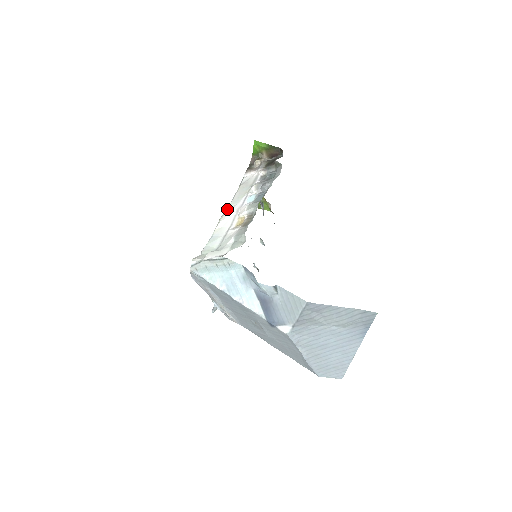
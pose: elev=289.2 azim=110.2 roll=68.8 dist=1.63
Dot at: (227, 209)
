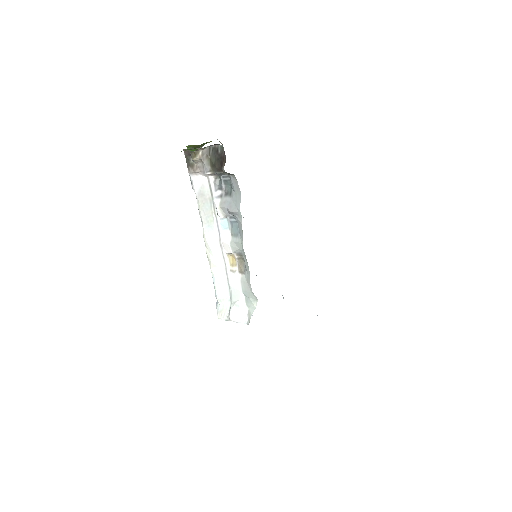
Dot at: (206, 242)
